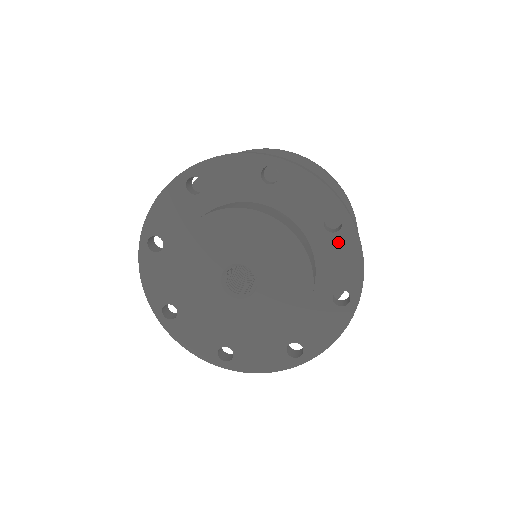
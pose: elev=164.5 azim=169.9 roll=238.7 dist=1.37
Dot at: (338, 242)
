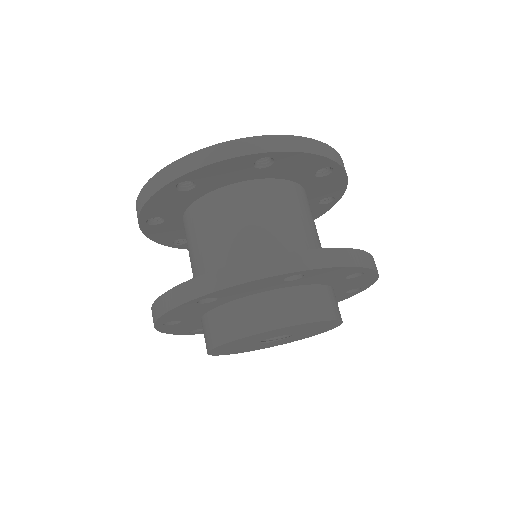
Dot at: (343, 296)
